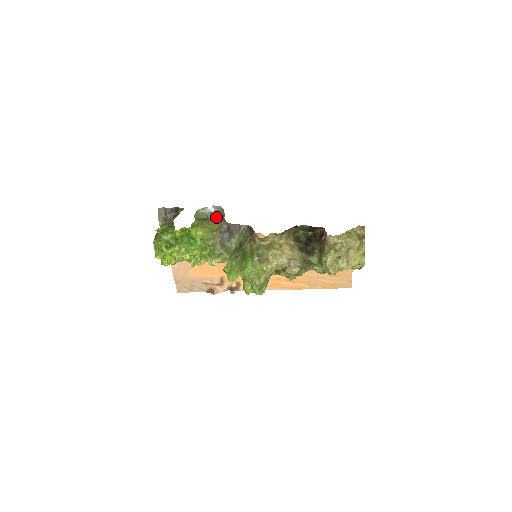
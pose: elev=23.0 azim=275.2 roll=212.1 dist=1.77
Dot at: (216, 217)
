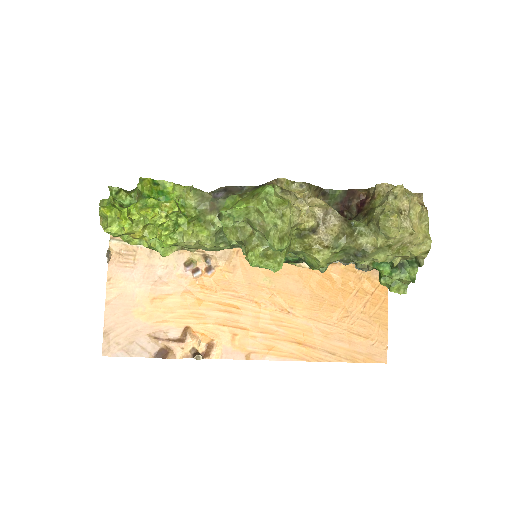
Dot at: occluded
